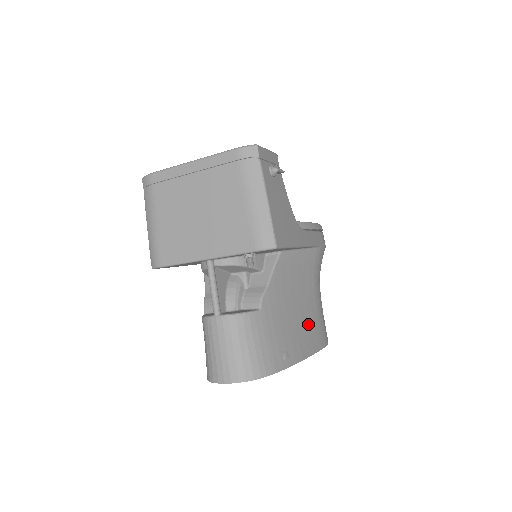
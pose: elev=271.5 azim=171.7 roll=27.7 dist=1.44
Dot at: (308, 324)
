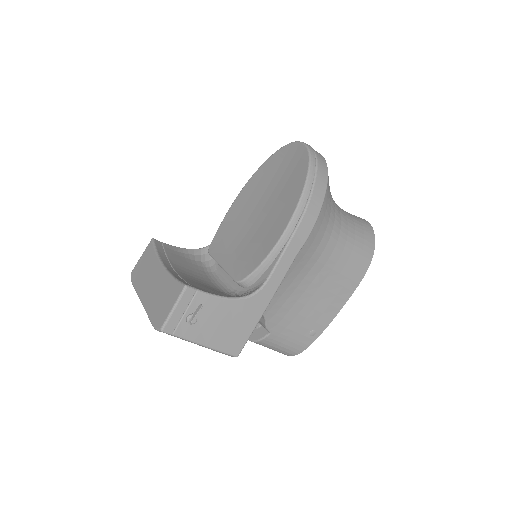
Dot at: (328, 292)
